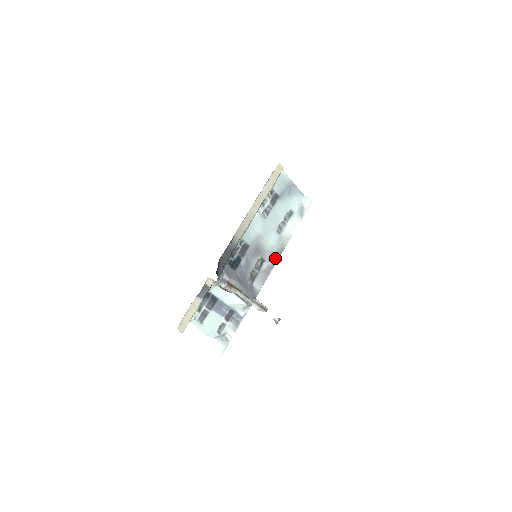
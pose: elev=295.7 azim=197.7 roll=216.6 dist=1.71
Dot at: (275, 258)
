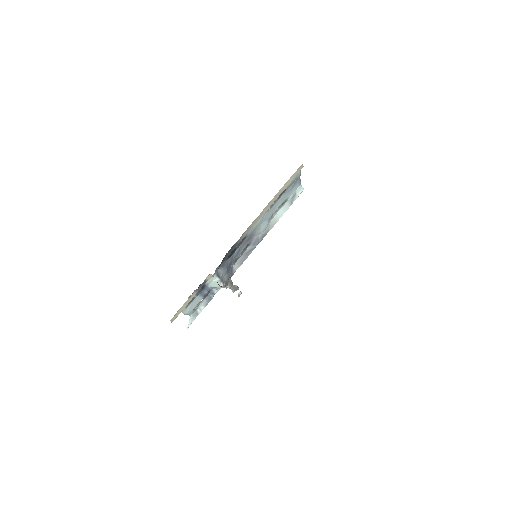
Dot at: (258, 242)
